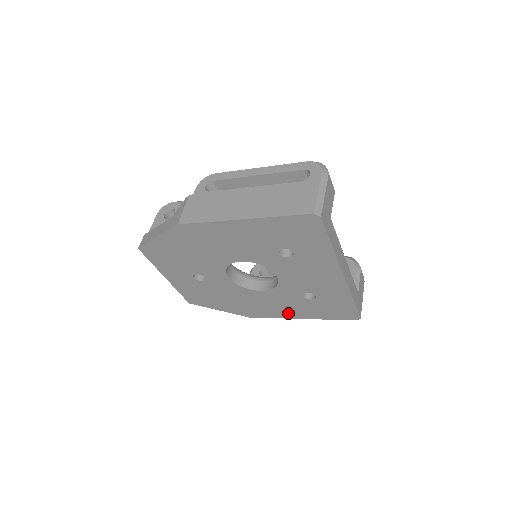
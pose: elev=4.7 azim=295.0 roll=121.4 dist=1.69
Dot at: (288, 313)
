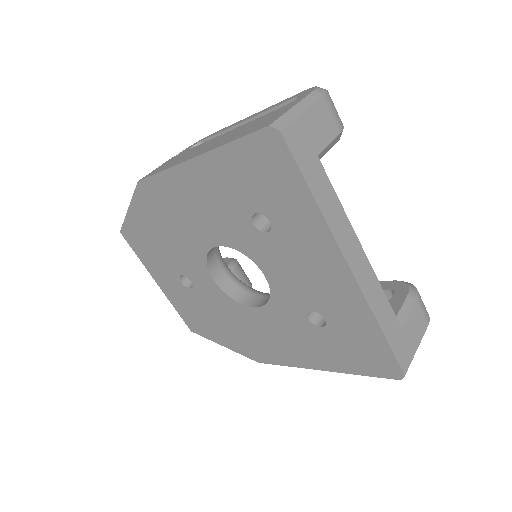
Dot at: (301, 356)
